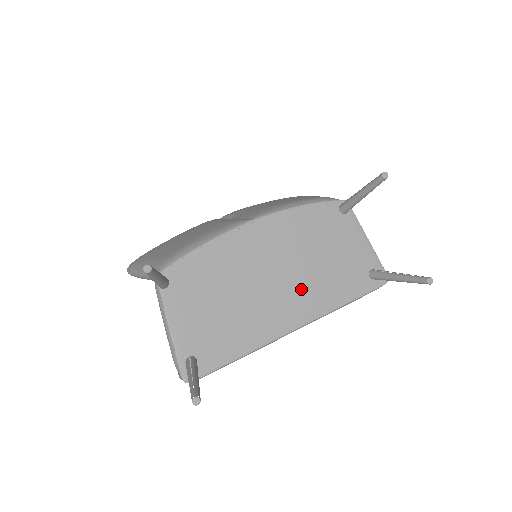
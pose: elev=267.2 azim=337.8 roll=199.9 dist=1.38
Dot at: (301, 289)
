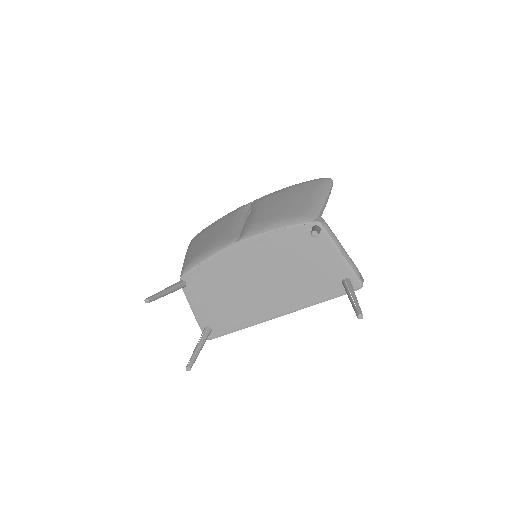
Dot at: (280, 291)
